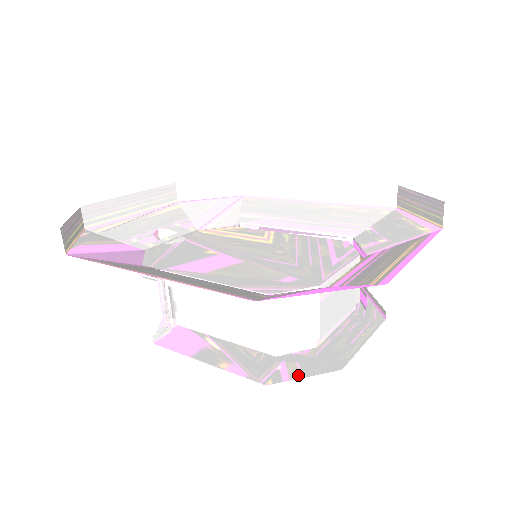
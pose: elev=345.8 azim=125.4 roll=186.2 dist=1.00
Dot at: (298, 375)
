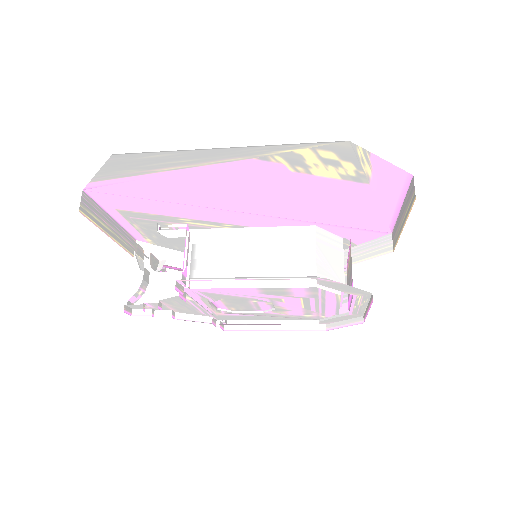
Dot at: occluded
